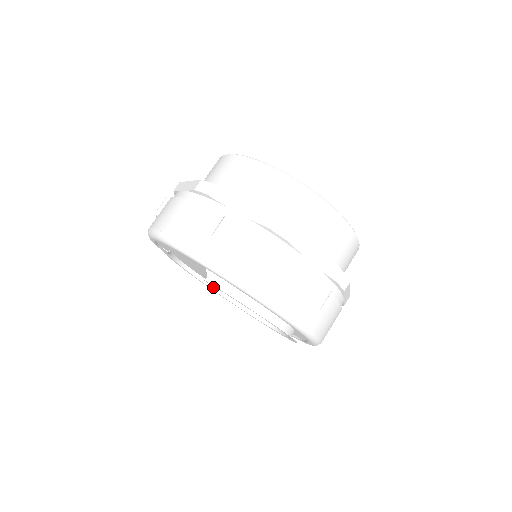
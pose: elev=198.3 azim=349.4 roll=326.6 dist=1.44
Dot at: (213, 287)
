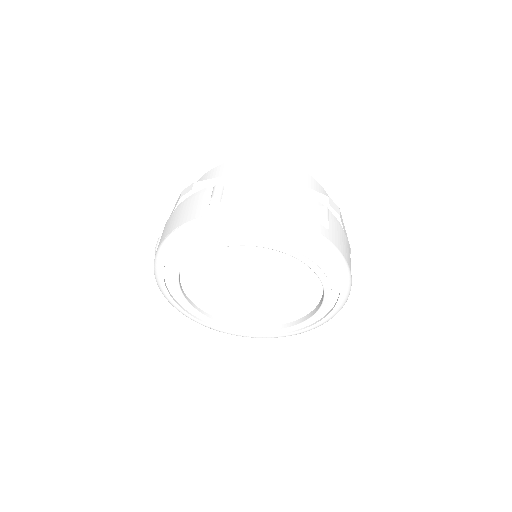
Dot at: (234, 325)
